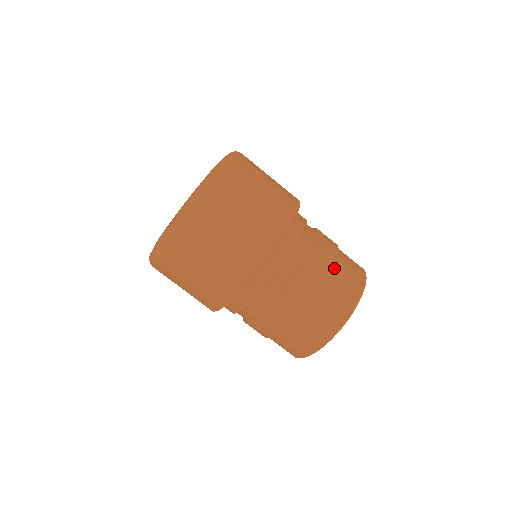
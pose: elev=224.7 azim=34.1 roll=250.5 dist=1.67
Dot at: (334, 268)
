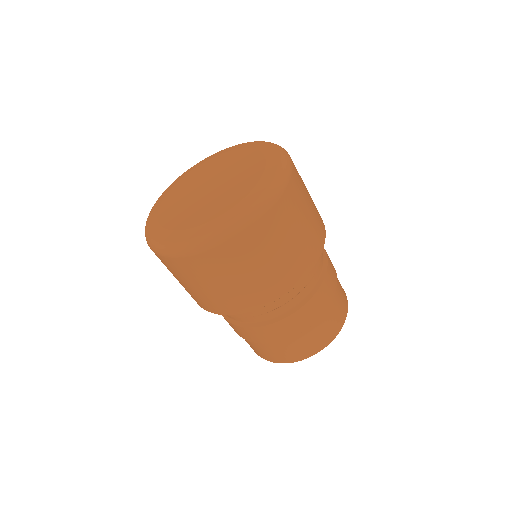
Dot at: (326, 309)
